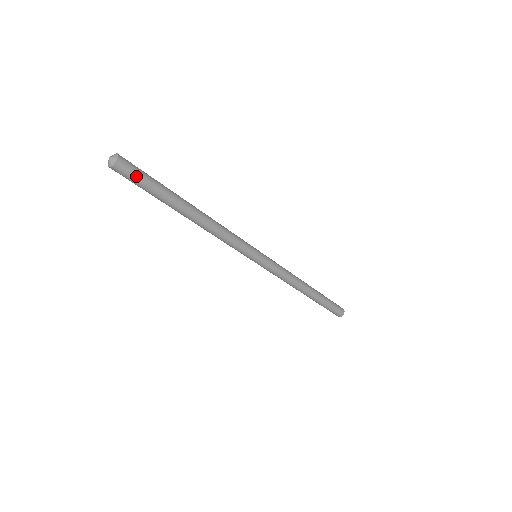
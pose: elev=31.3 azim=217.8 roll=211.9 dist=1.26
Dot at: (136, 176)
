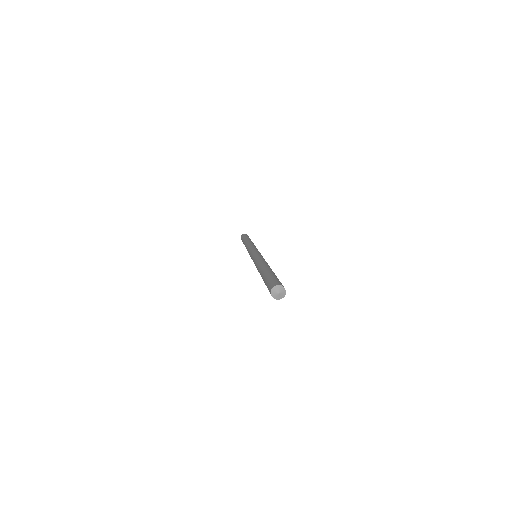
Dot at: occluded
